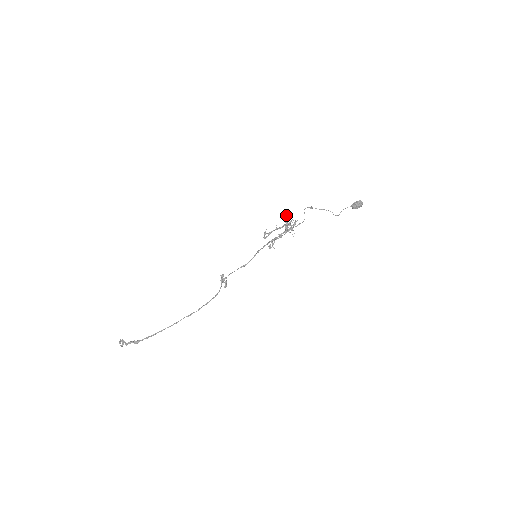
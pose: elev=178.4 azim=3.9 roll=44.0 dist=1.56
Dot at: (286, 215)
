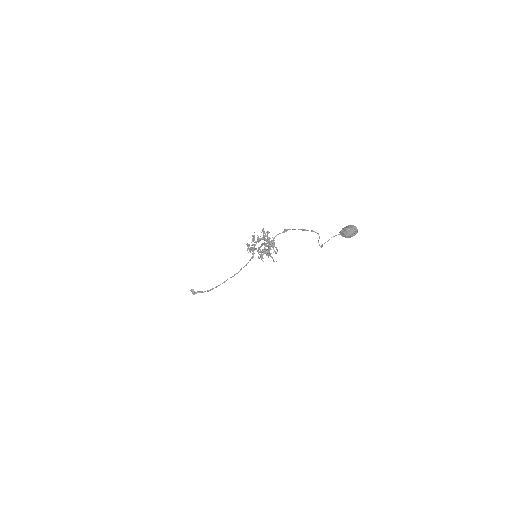
Dot at: (262, 231)
